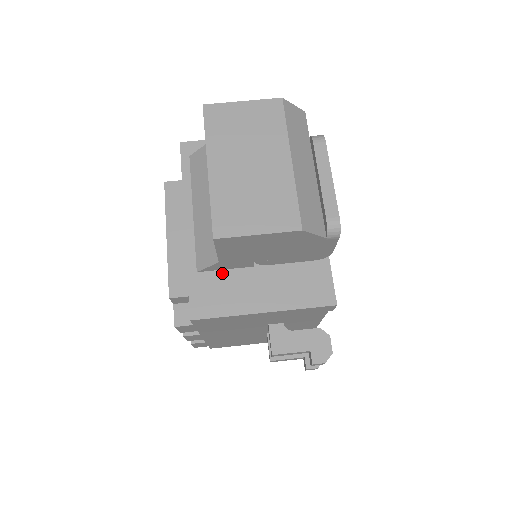
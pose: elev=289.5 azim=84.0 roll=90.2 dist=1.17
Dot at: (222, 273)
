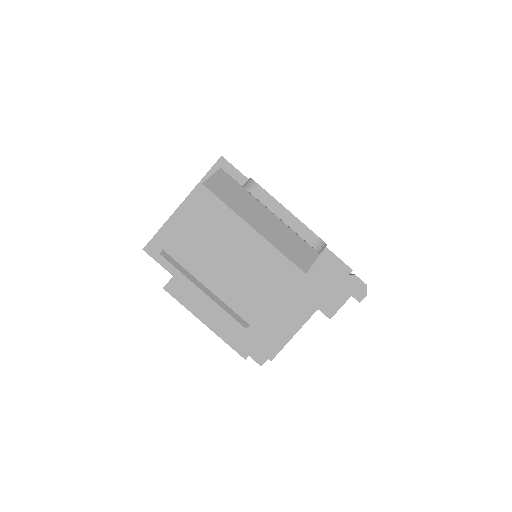
Dot at: occluded
